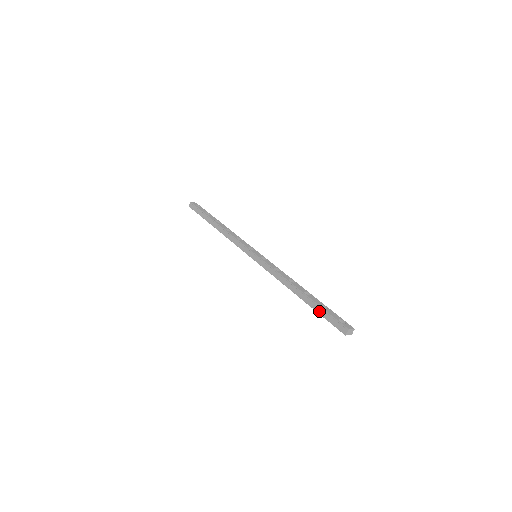
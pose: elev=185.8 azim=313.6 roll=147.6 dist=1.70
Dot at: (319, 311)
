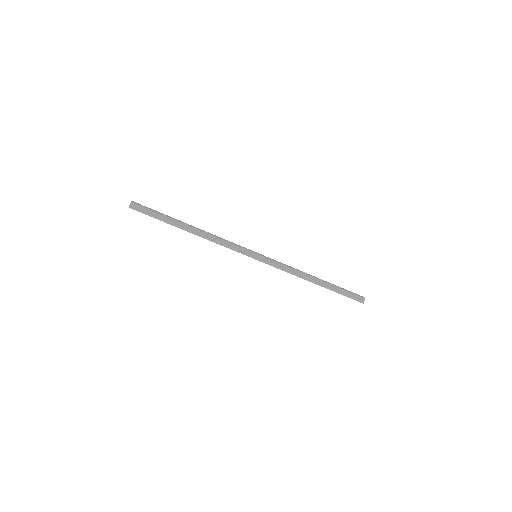
Dot at: (340, 292)
